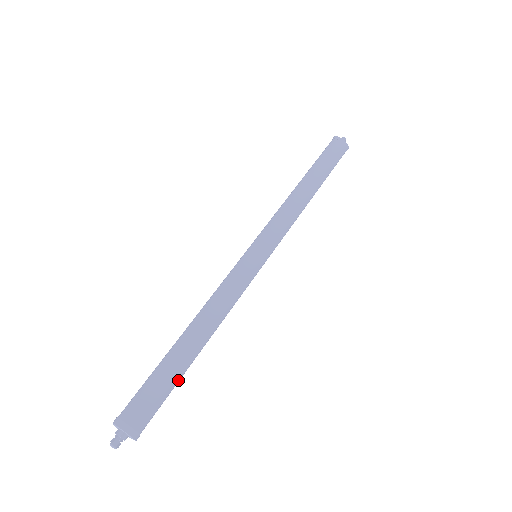
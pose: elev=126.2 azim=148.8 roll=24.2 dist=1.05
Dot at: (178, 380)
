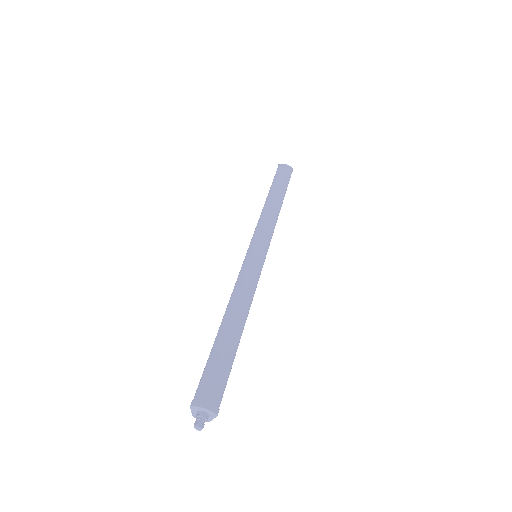
Dot at: (233, 358)
